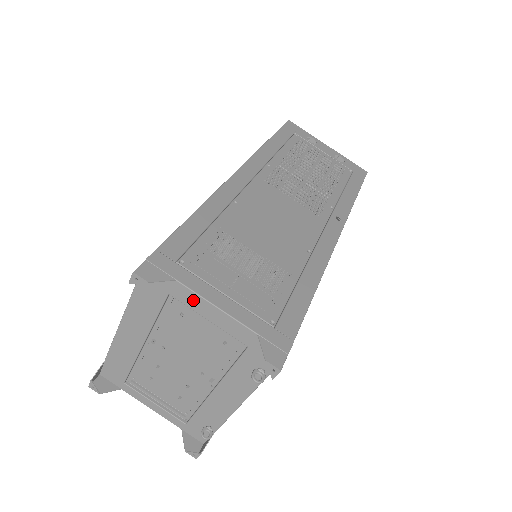
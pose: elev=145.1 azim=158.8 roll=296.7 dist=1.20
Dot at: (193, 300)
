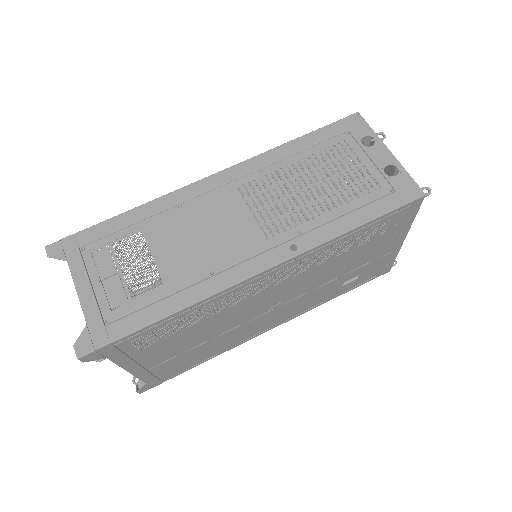
Dot at: occluded
